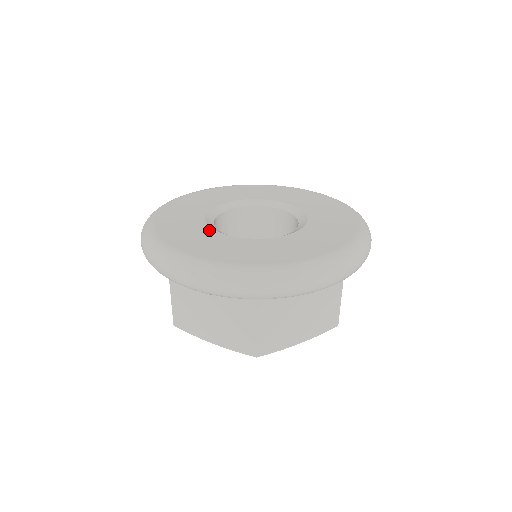
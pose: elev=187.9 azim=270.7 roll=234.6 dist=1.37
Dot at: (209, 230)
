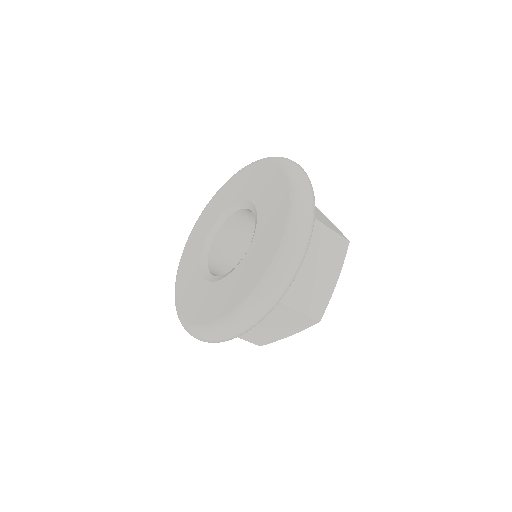
Dot at: (198, 264)
